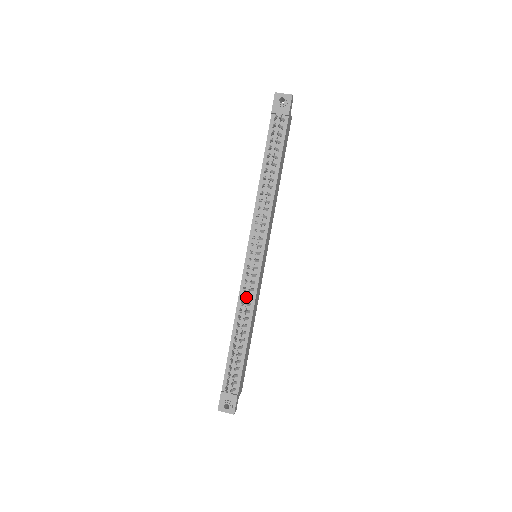
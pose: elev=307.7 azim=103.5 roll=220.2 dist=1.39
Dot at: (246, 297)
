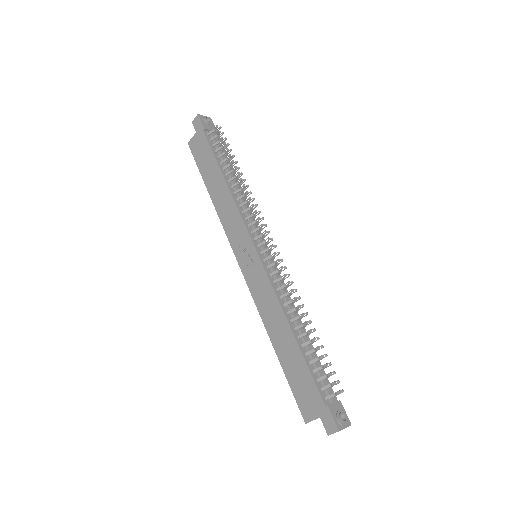
Dot at: (282, 290)
